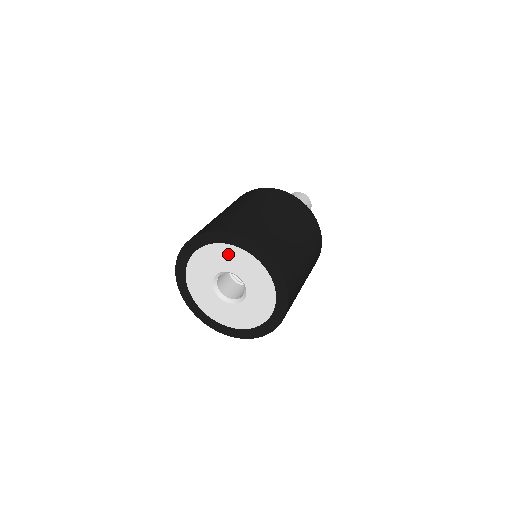
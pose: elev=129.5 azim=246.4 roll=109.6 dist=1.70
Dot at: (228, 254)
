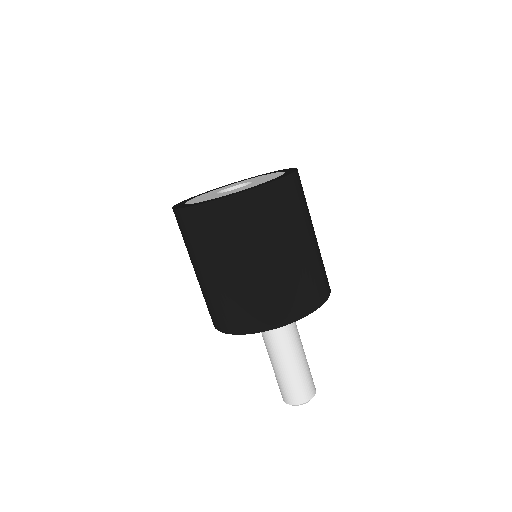
Dot at: occluded
